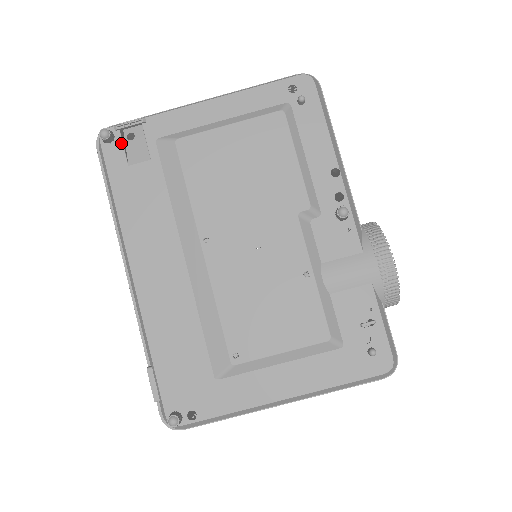
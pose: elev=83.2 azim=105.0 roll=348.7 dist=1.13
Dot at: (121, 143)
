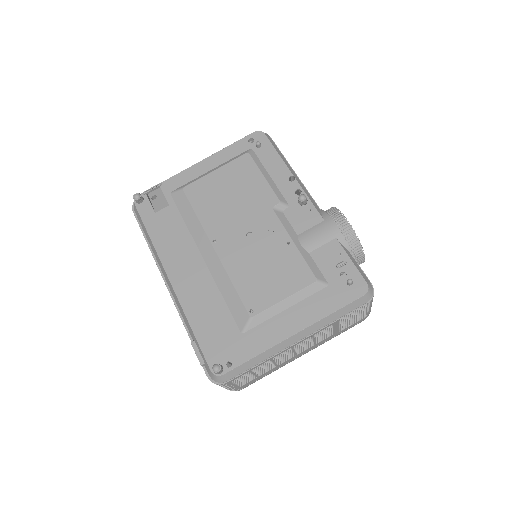
Dot at: (148, 201)
